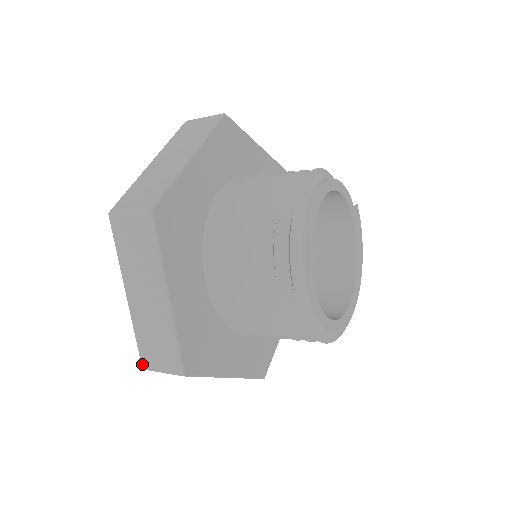
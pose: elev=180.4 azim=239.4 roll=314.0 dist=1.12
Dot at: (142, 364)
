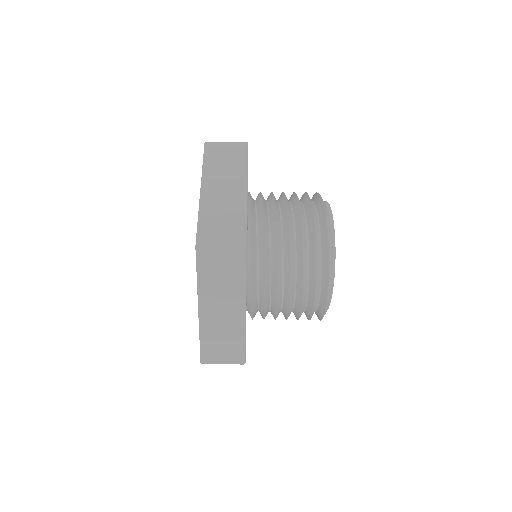
Dot at: (202, 360)
